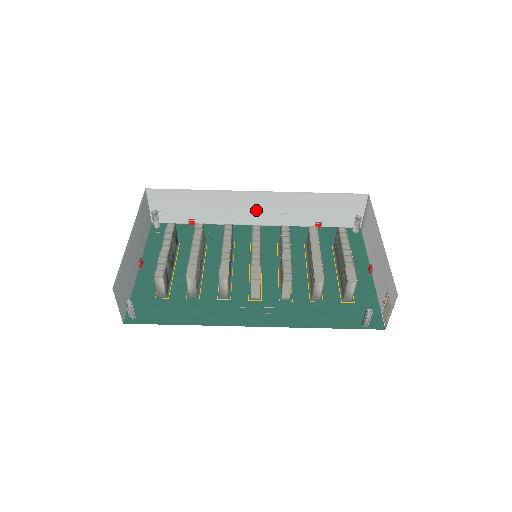
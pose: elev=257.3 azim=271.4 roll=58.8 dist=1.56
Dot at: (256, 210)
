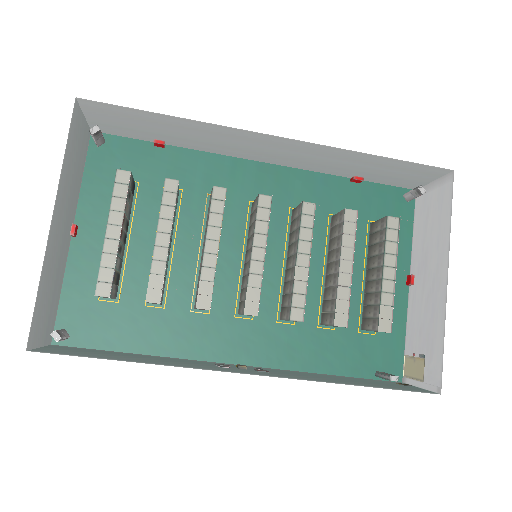
Dot at: (268, 151)
